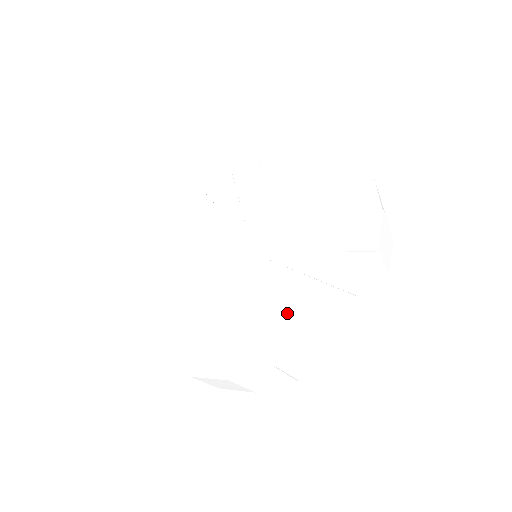
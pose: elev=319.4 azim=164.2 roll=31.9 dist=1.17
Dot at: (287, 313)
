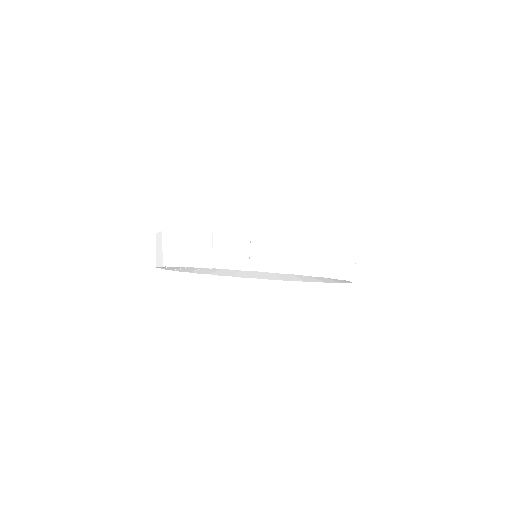
Dot at: occluded
